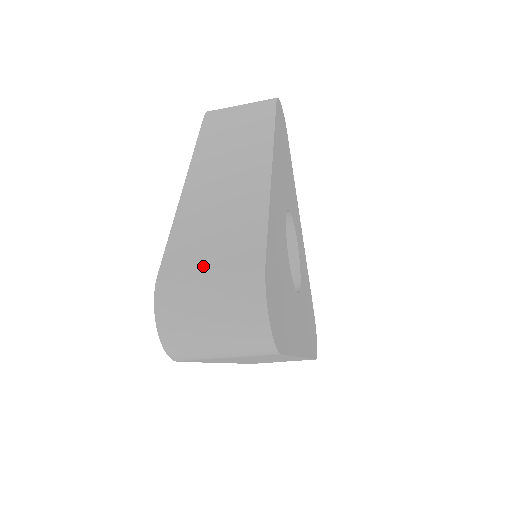
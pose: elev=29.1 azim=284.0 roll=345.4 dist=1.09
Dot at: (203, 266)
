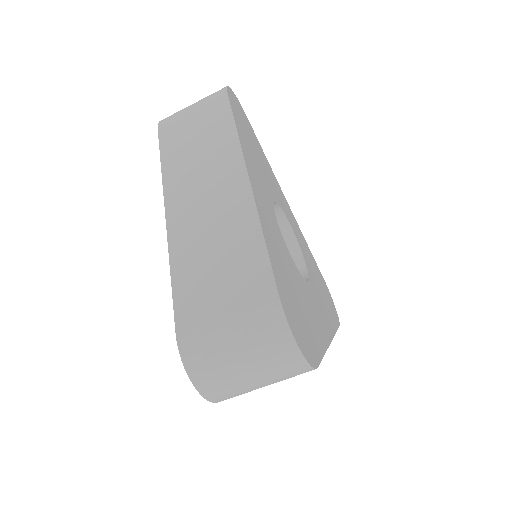
Dot at: (217, 312)
